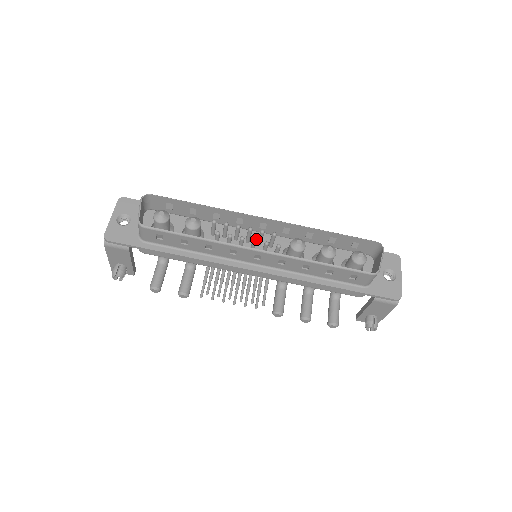
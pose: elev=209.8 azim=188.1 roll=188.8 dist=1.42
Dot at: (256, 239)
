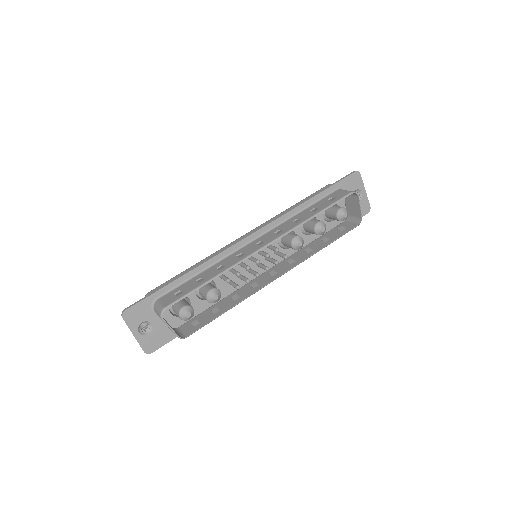
Dot at: occluded
